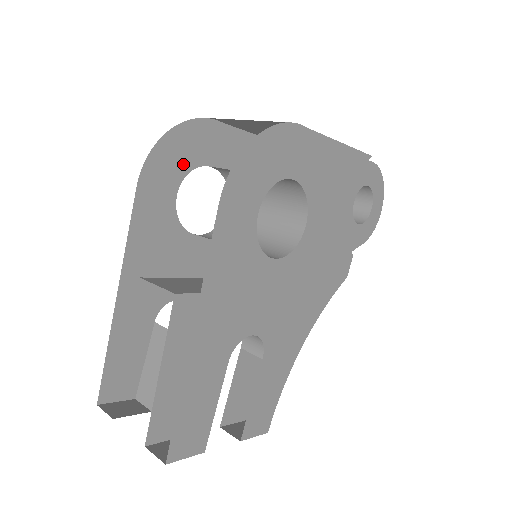
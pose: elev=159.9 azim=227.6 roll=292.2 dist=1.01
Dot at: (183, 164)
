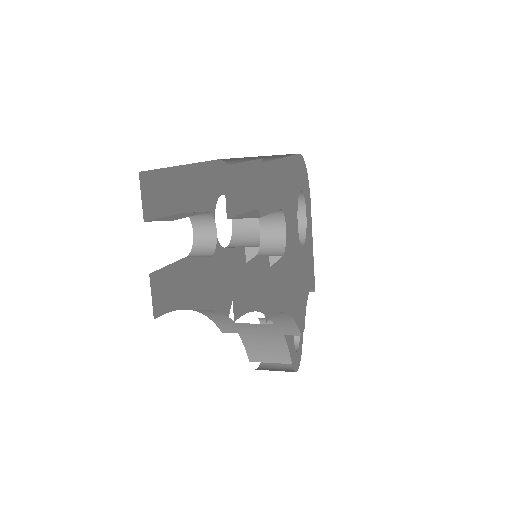
Dot at: occluded
